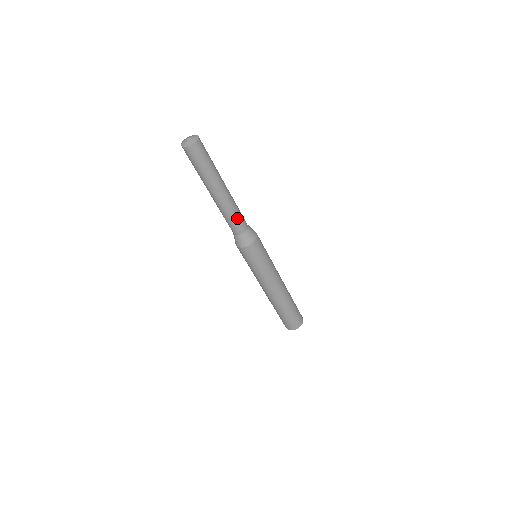
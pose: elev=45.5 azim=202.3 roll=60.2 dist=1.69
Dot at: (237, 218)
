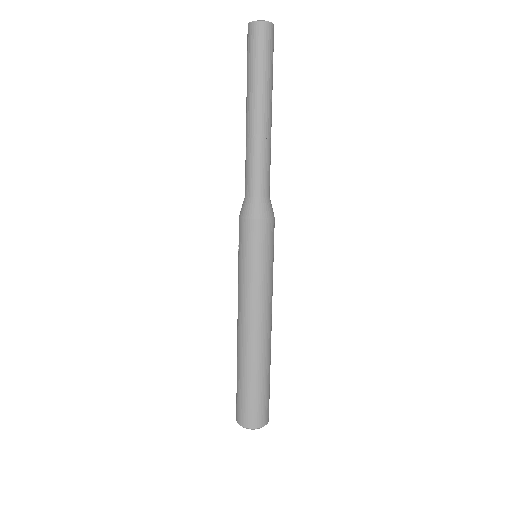
Dot at: (268, 168)
